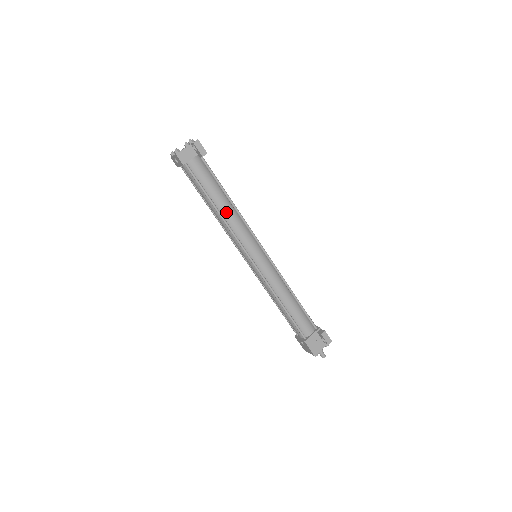
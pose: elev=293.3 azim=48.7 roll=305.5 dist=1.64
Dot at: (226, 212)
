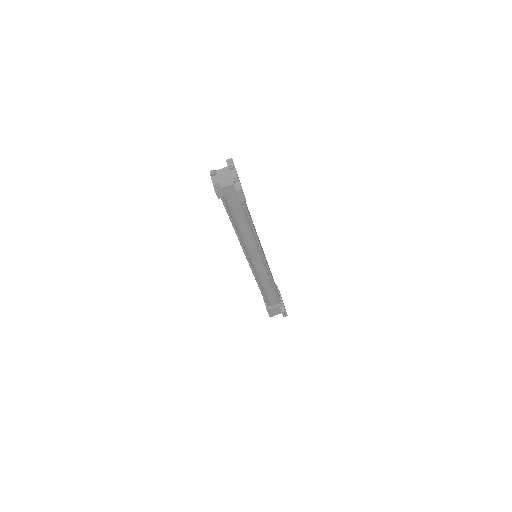
Dot at: (243, 233)
